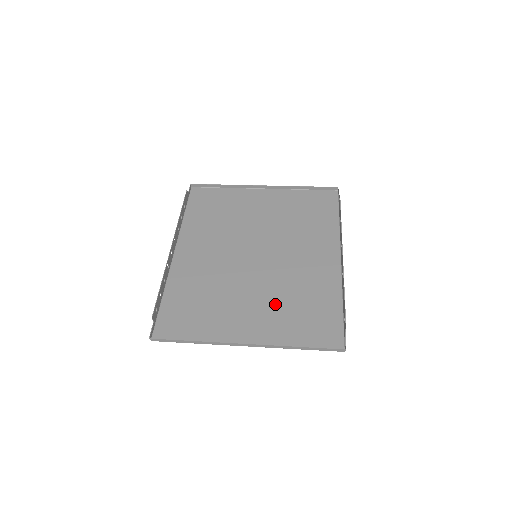
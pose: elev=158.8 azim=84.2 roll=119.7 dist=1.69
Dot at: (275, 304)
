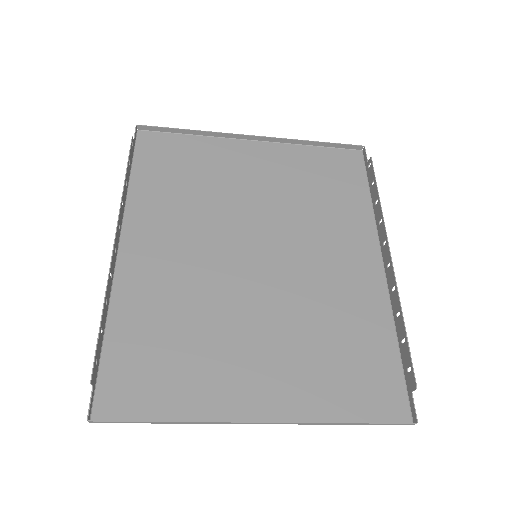
Dot at: (297, 343)
